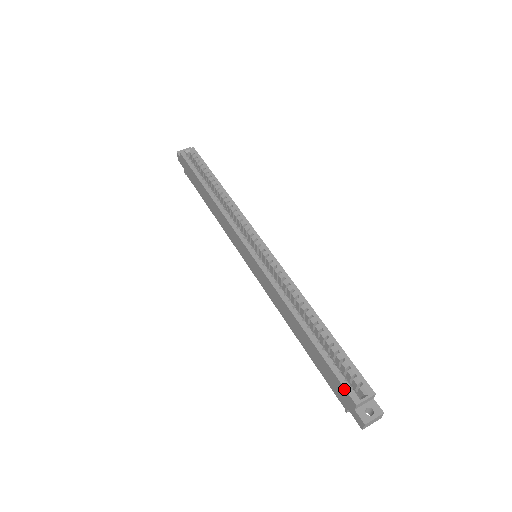
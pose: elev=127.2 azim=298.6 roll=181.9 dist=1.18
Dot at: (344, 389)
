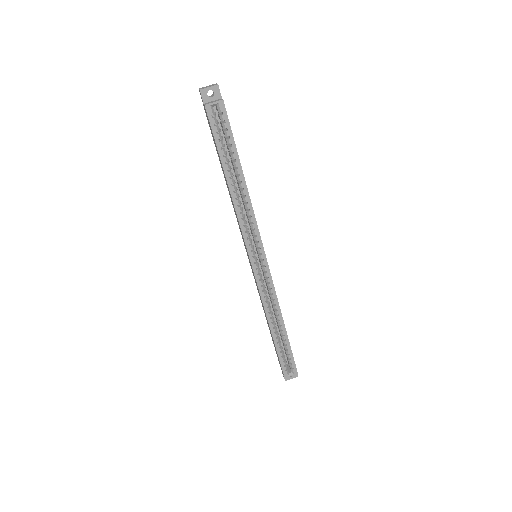
Dot at: (282, 369)
